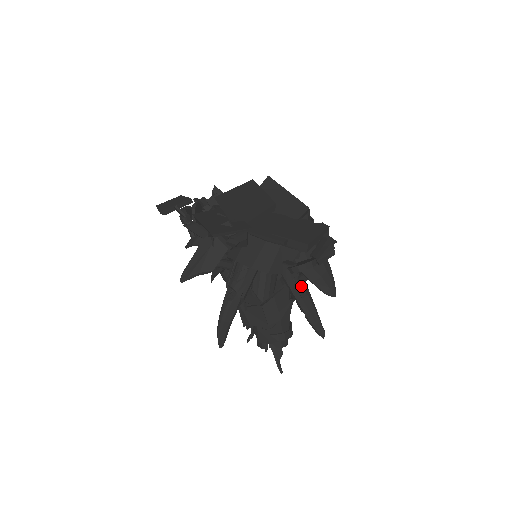
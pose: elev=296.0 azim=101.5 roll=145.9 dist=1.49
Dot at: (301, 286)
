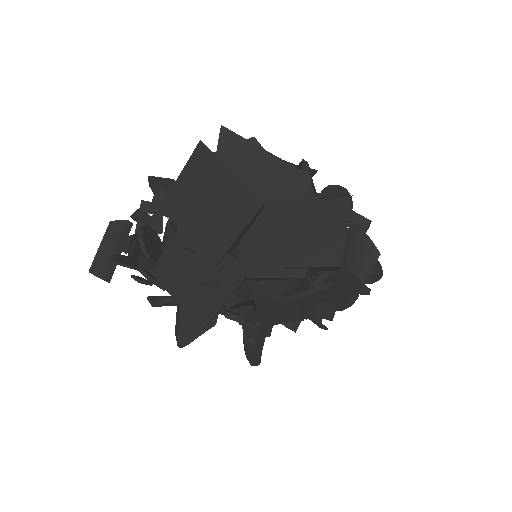
Dot at: occluded
